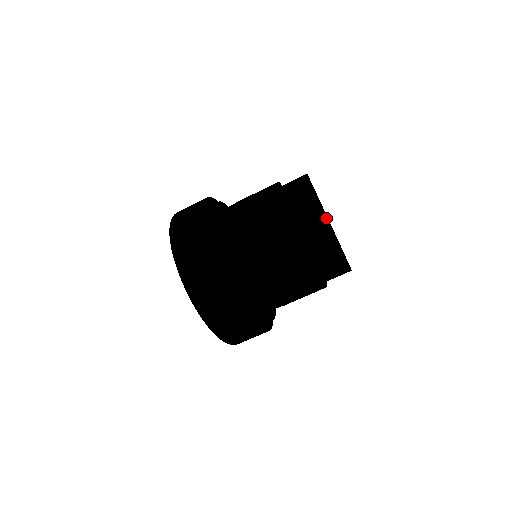
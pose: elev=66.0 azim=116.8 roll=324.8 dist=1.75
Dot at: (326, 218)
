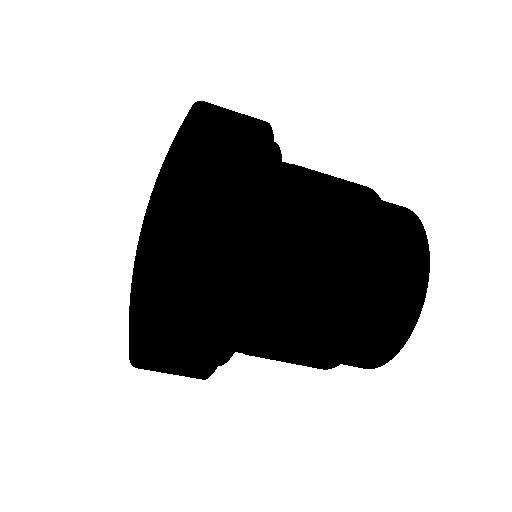
Dot at: (425, 290)
